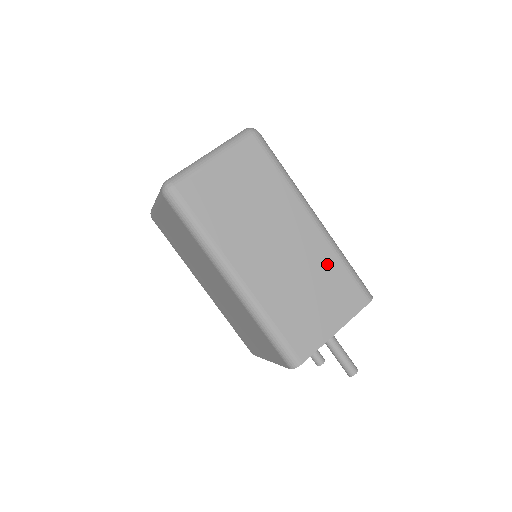
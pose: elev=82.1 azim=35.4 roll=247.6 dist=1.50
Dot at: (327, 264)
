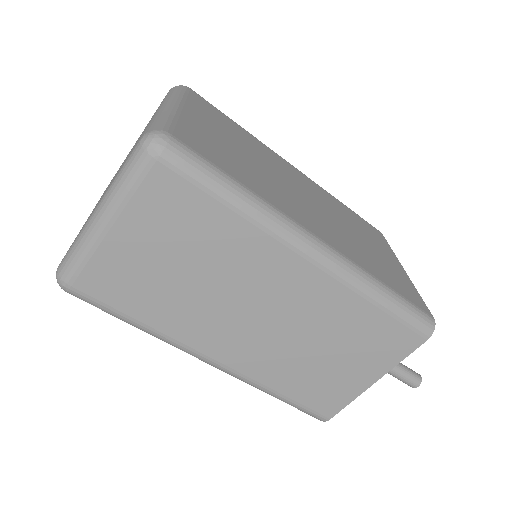
Dot at: (347, 312)
